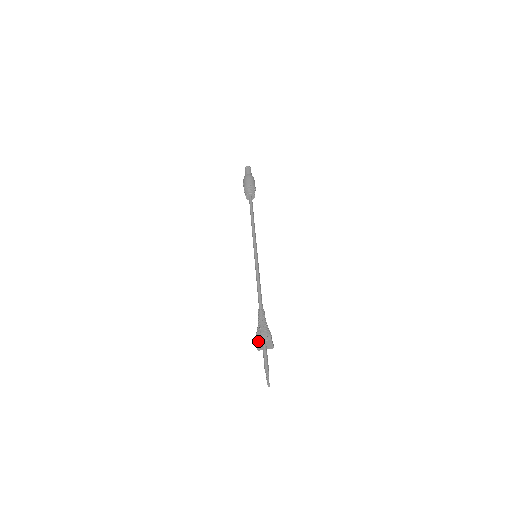
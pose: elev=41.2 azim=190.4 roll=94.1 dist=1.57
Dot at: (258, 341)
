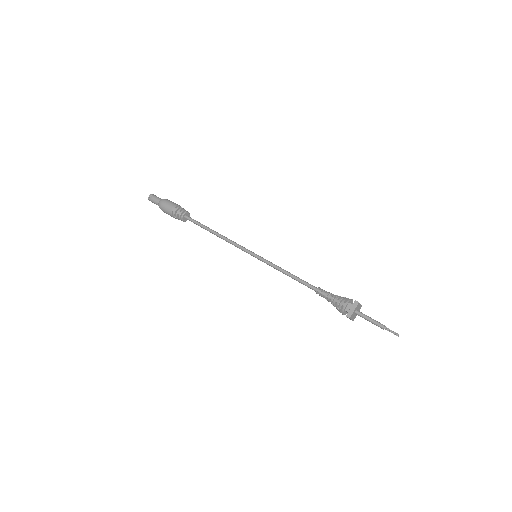
Dot at: (351, 315)
